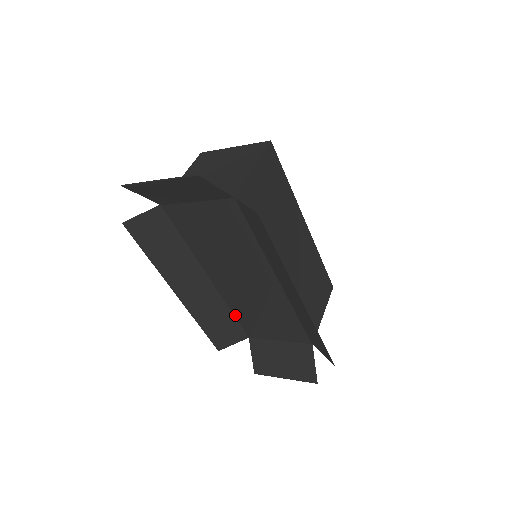
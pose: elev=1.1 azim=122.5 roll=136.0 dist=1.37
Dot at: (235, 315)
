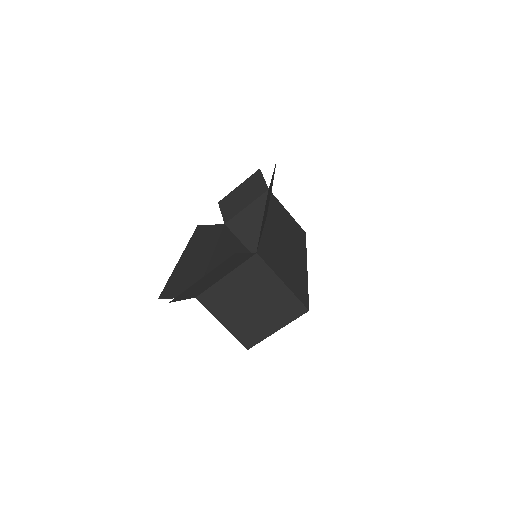
Dot at: occluded
